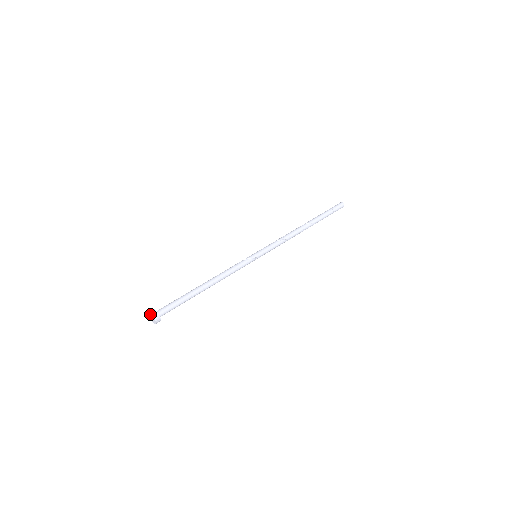
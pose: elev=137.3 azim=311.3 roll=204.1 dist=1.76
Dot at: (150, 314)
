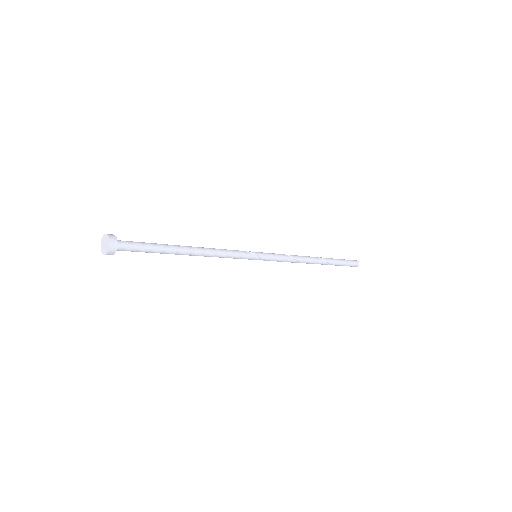
Dot at: (104, 238)
